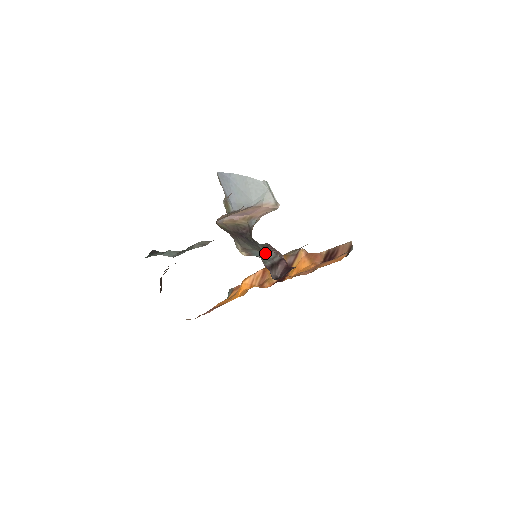
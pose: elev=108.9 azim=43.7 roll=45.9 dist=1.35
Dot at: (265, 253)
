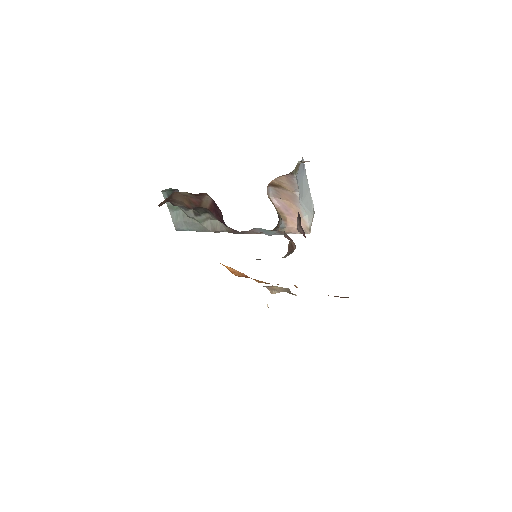
Dot at: occluded
